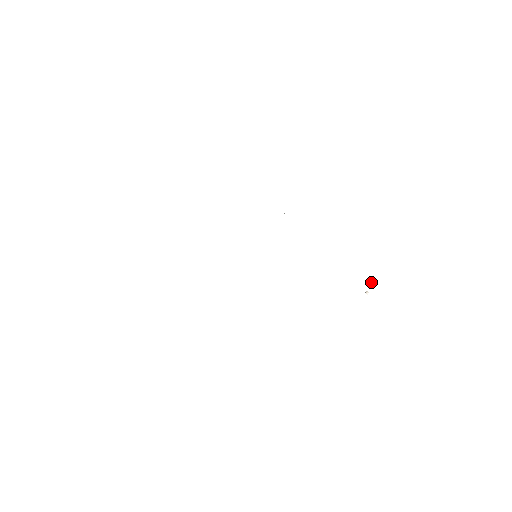
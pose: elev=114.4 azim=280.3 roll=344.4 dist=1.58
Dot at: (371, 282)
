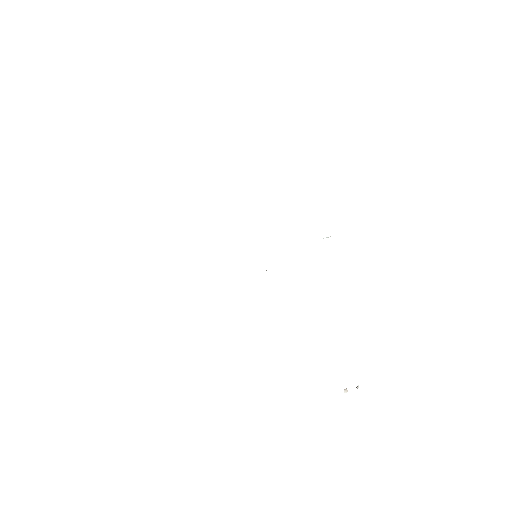
Dot at: occluded
